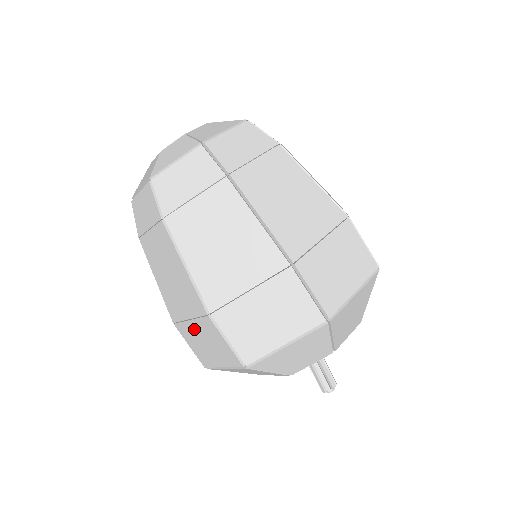
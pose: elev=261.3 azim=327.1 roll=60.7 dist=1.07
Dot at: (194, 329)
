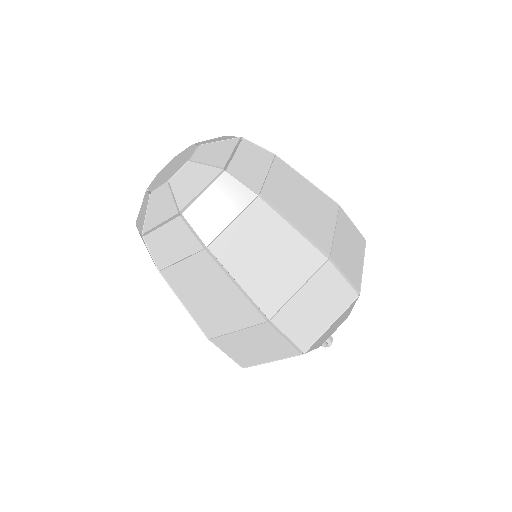
Dot at: occluded
